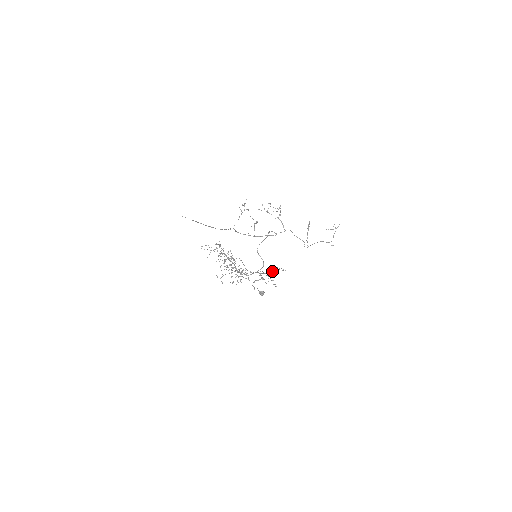
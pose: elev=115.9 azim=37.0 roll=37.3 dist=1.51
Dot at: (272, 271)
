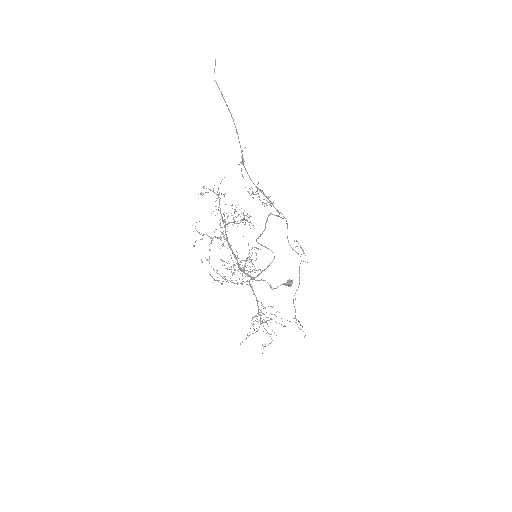
Dot at: (263, 326)
